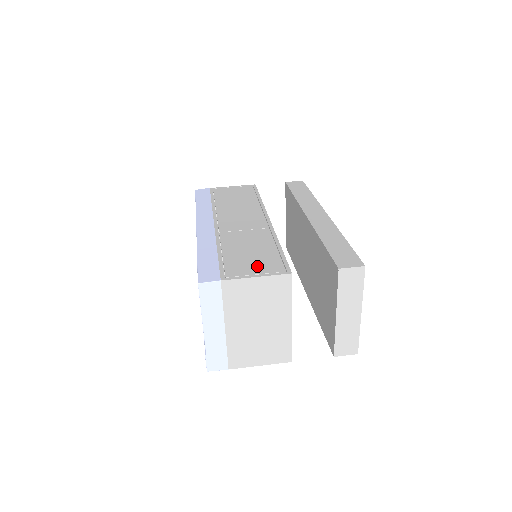
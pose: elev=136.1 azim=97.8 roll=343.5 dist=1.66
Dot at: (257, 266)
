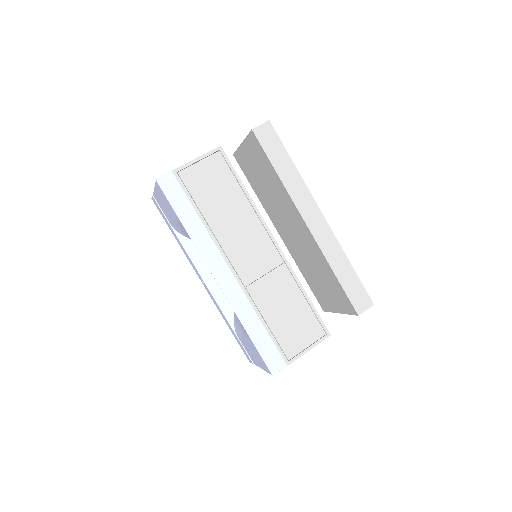
Dot at: (303, 335)
